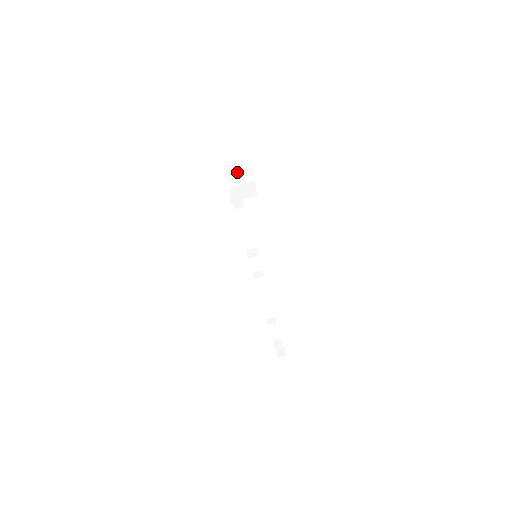
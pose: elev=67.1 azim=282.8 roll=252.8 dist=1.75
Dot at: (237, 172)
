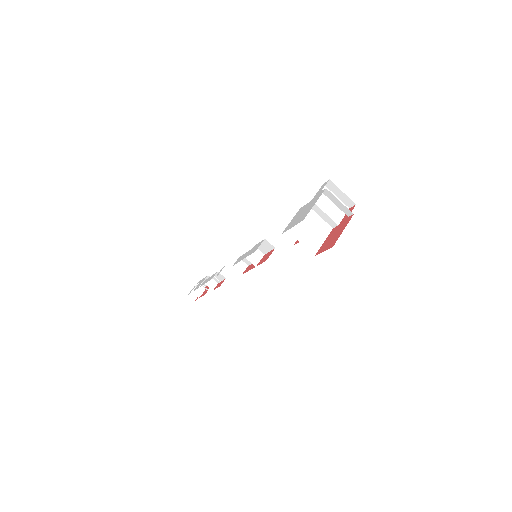
Dot at: occluded
